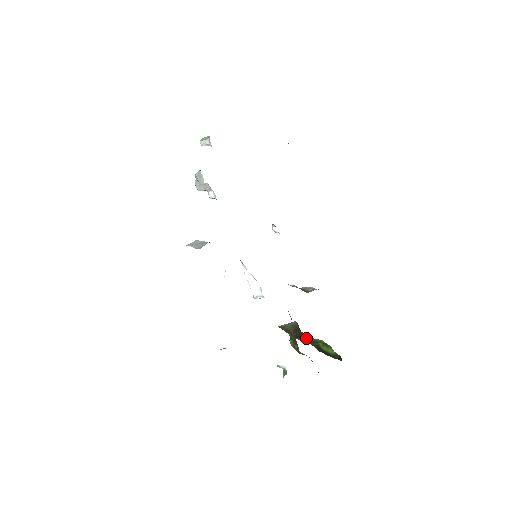
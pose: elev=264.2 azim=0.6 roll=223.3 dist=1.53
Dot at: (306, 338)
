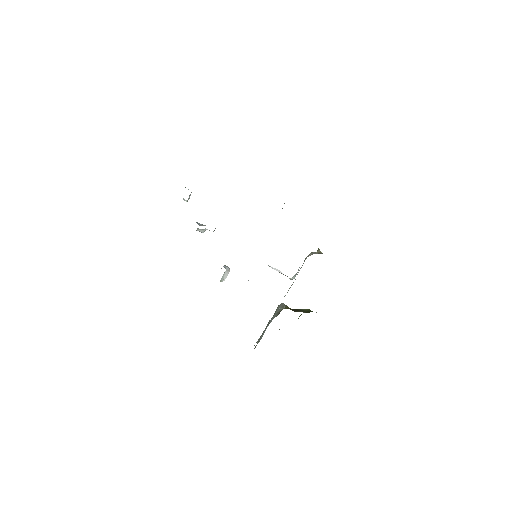
Dot at: (302, 310)
